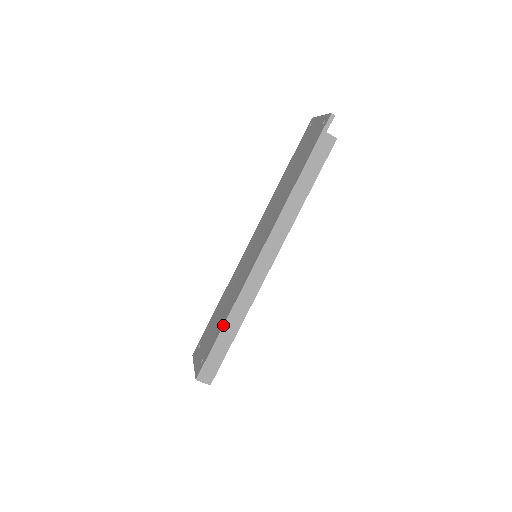
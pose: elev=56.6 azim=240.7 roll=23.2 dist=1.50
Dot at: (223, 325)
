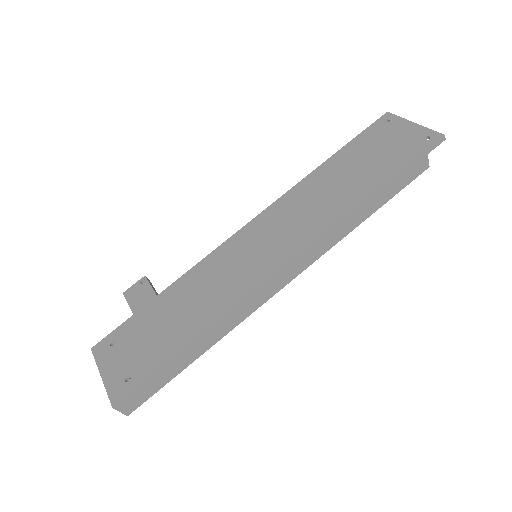
Dot at: (190, 343)
